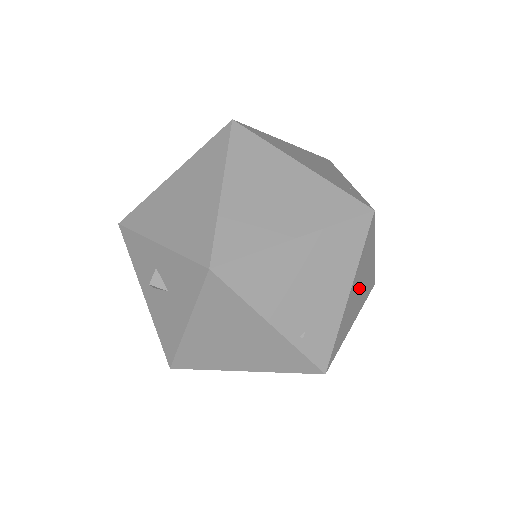
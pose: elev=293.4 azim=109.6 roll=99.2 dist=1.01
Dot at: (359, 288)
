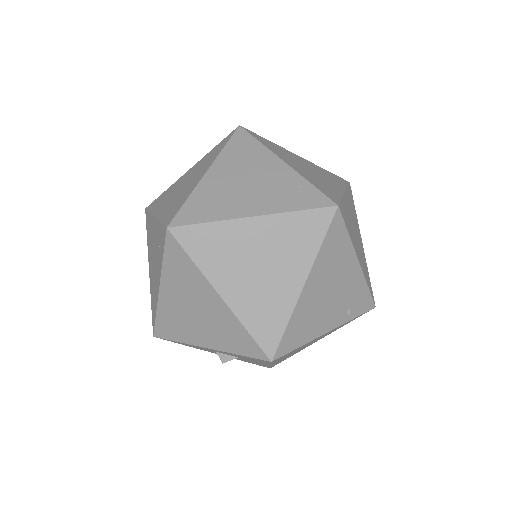
Dot at: (355, 233)
